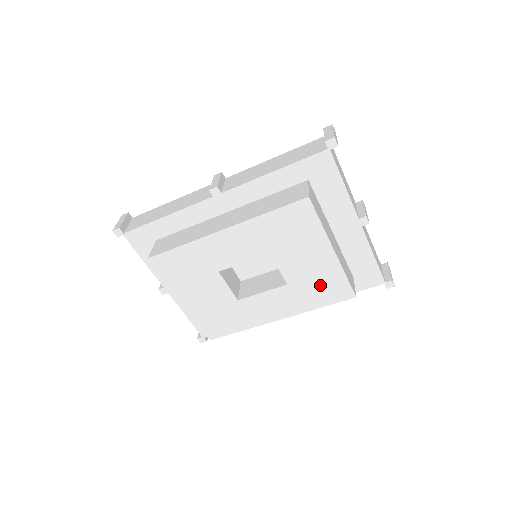
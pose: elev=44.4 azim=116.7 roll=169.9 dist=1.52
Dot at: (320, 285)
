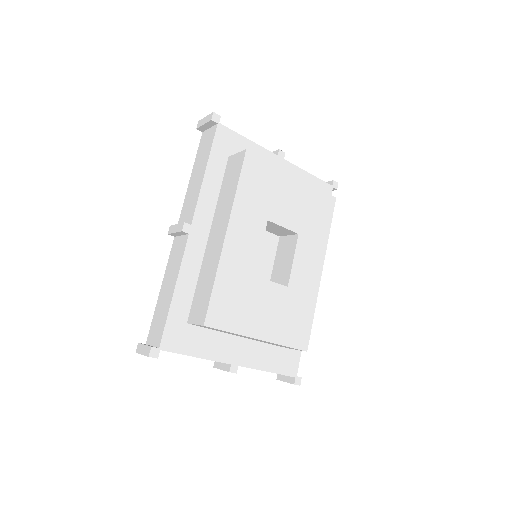
Dot at: (313, 212)
